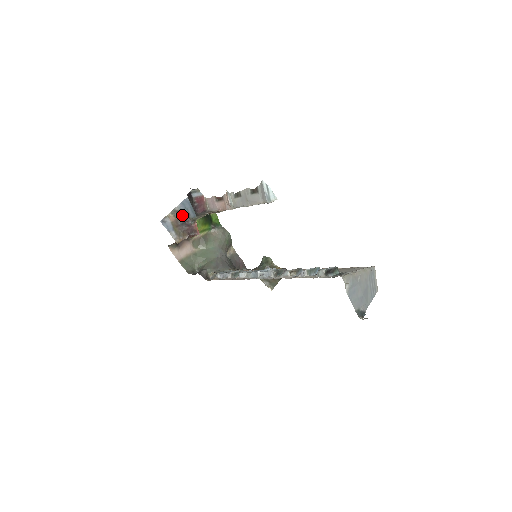
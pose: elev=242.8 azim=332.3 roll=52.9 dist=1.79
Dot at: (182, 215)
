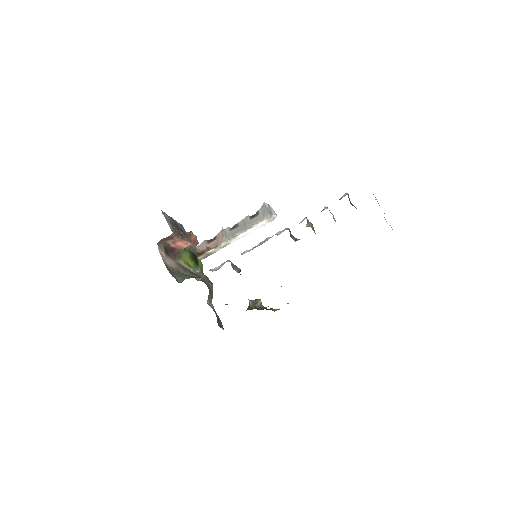
Dot at: (178, 226)
